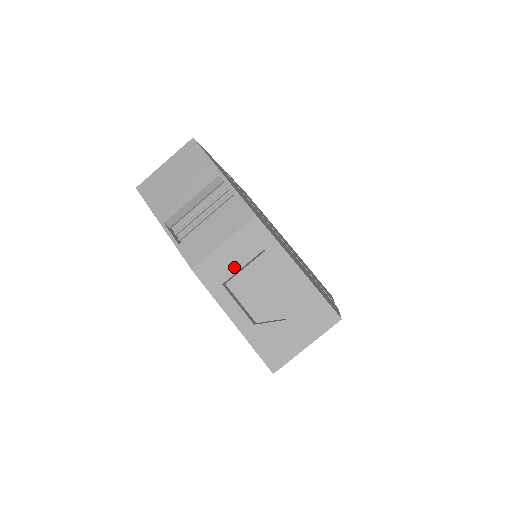
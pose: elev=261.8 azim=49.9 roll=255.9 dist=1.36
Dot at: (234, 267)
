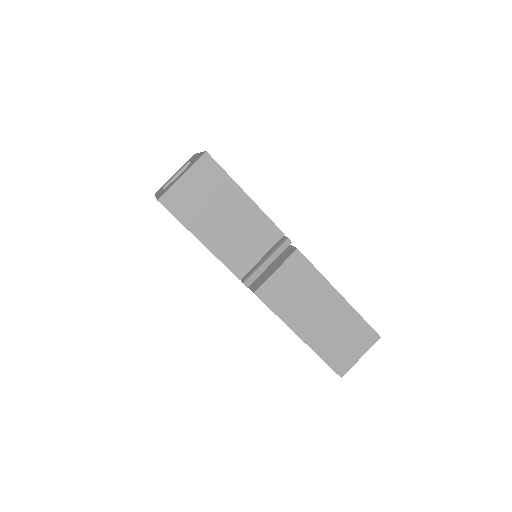
Dot at: (172, 178)
